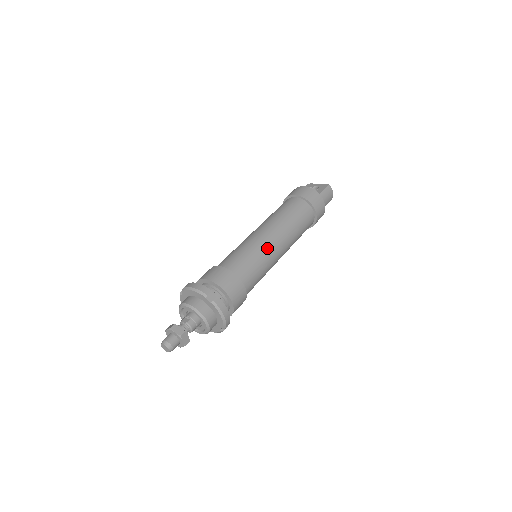
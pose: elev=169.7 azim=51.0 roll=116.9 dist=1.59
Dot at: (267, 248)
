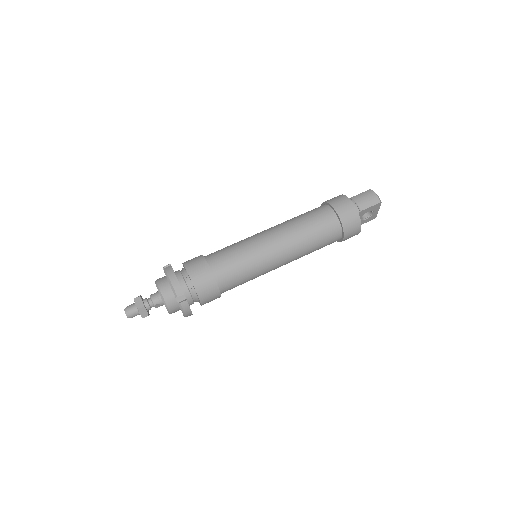
Dot at: (252, 238)
